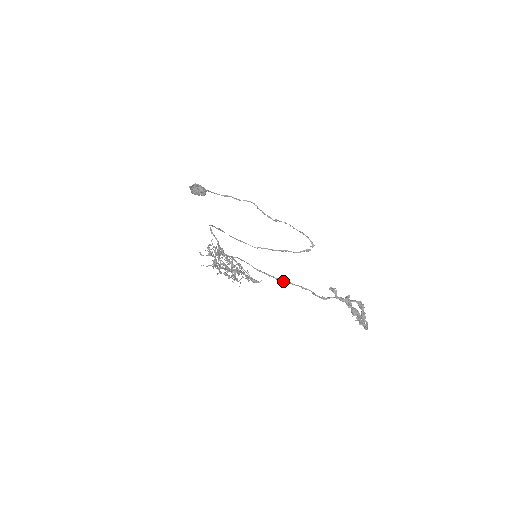
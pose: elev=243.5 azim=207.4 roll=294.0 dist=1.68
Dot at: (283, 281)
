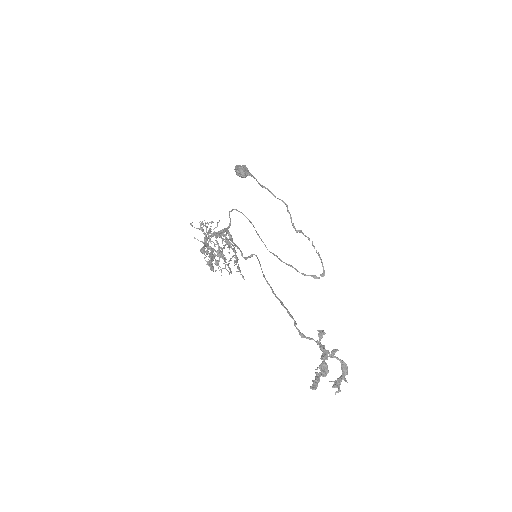
Dot at: (276, 297)
